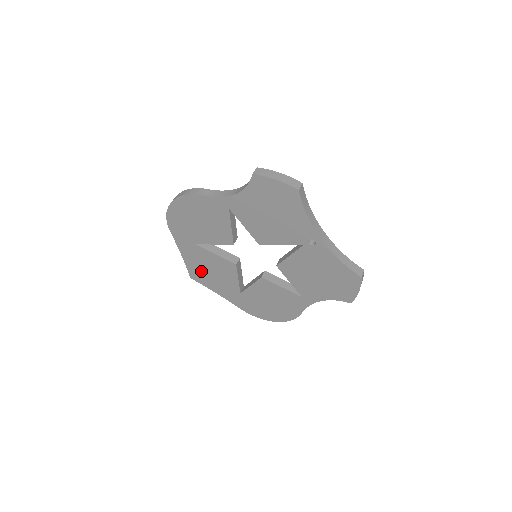
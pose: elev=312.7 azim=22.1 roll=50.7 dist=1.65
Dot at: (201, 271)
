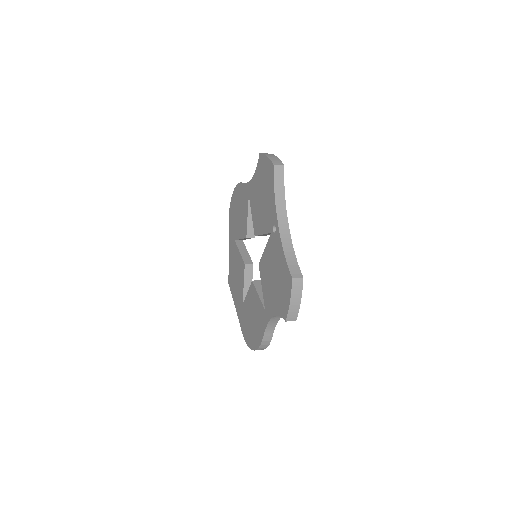
Dot at: (233, 274)
